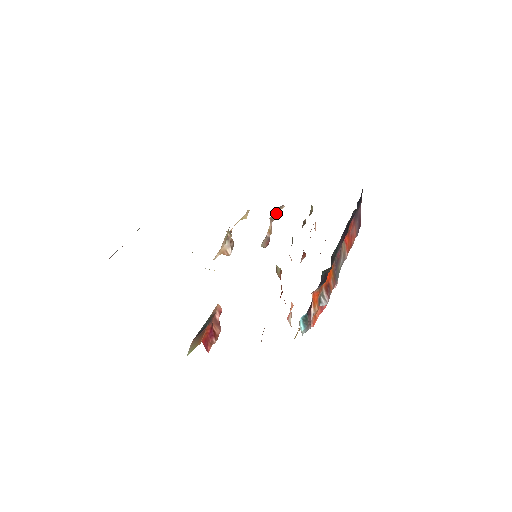
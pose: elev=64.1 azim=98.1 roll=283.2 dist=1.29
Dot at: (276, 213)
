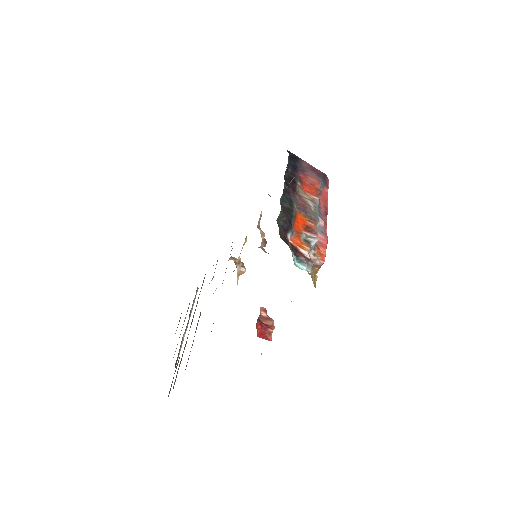
Dot at: (259, 221)
